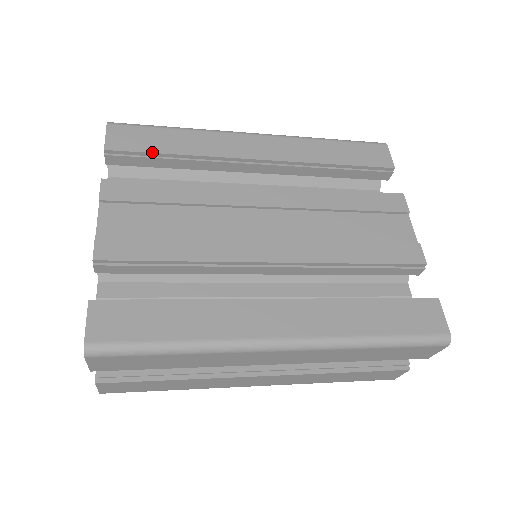
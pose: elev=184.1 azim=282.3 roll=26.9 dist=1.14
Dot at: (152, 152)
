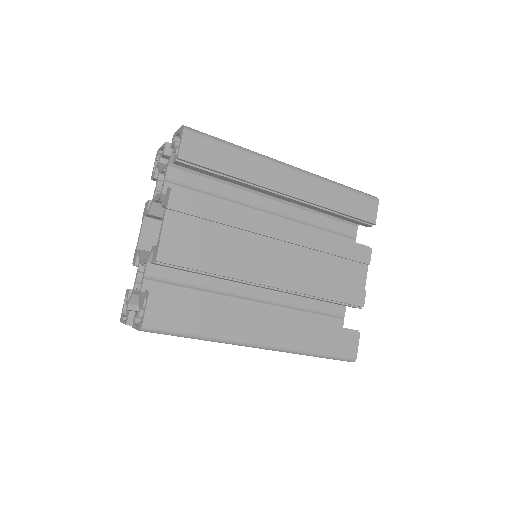
Dot at: (213, 169)
